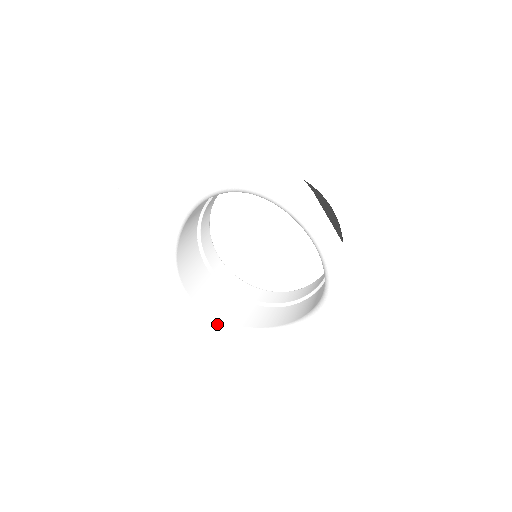
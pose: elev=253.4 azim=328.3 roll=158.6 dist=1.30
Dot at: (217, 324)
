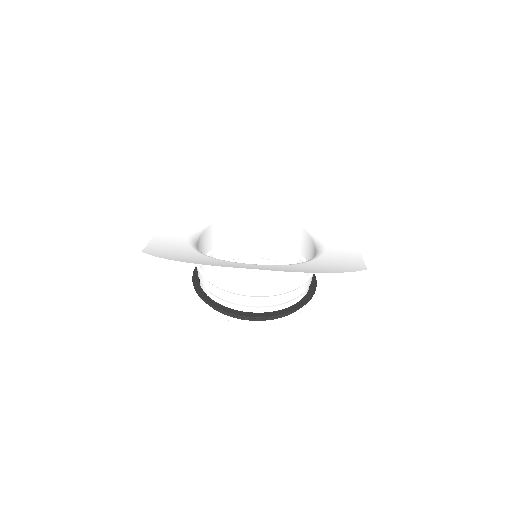
Dot at: occluded
